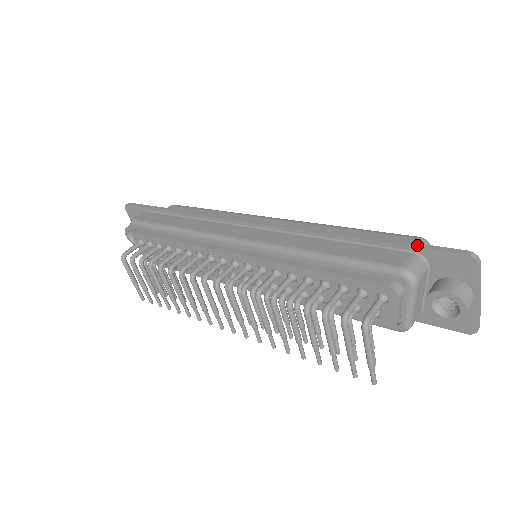
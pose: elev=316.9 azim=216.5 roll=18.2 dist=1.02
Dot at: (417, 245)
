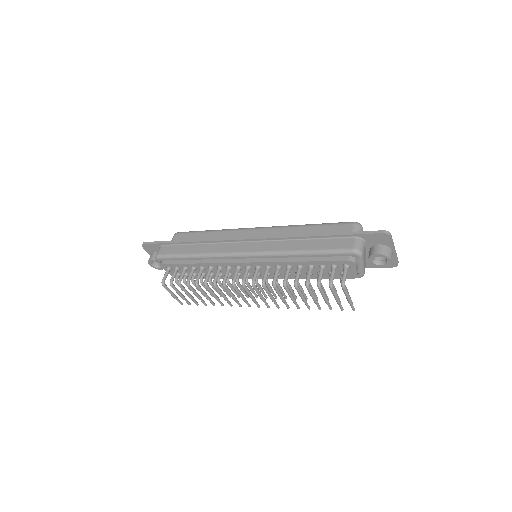
Dot at: (356, 233)
